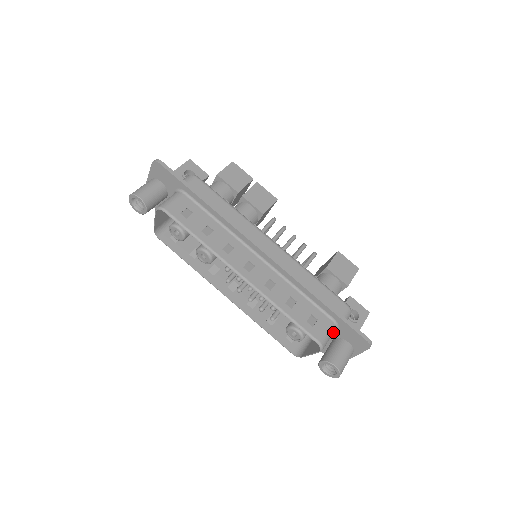
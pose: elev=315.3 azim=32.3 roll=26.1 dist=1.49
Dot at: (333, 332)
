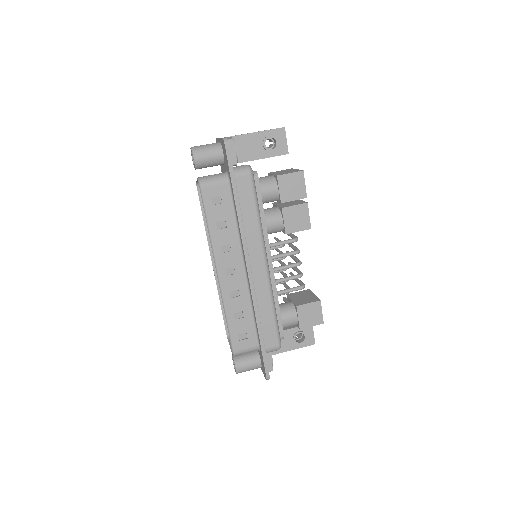
Dot at: (254, 350)
